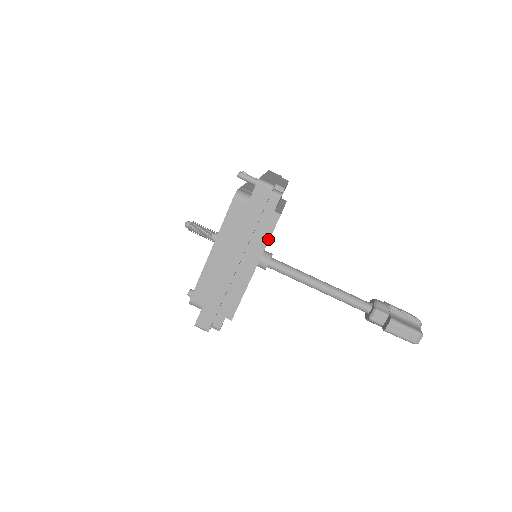
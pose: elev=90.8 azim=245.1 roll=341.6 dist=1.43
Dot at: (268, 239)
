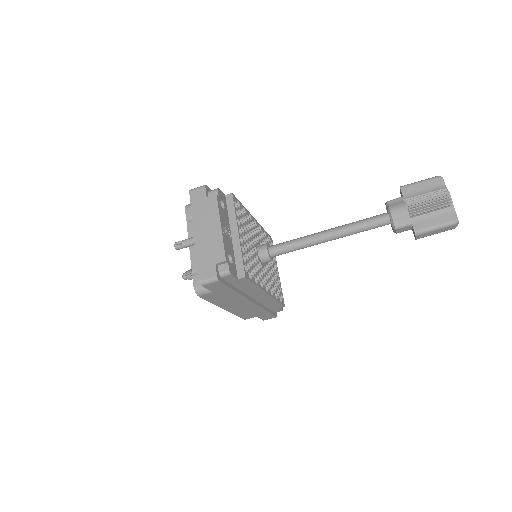
Dot at: (255, 285)
